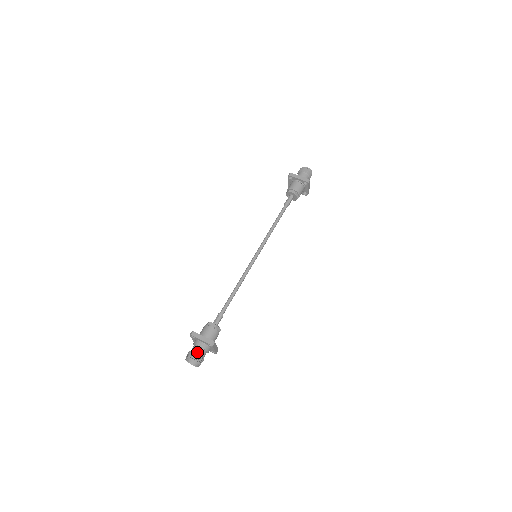
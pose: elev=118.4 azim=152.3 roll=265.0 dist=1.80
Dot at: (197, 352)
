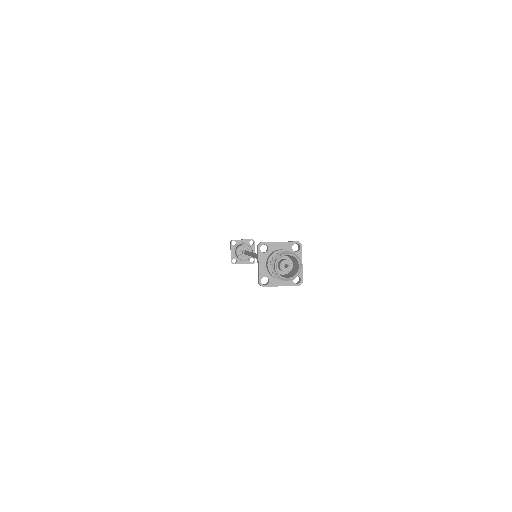
Dot at: occluded
